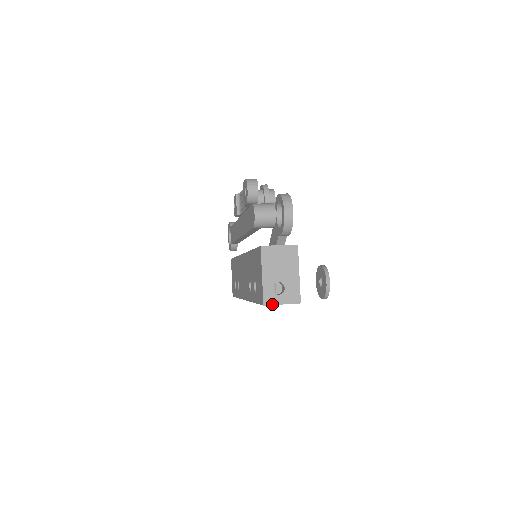
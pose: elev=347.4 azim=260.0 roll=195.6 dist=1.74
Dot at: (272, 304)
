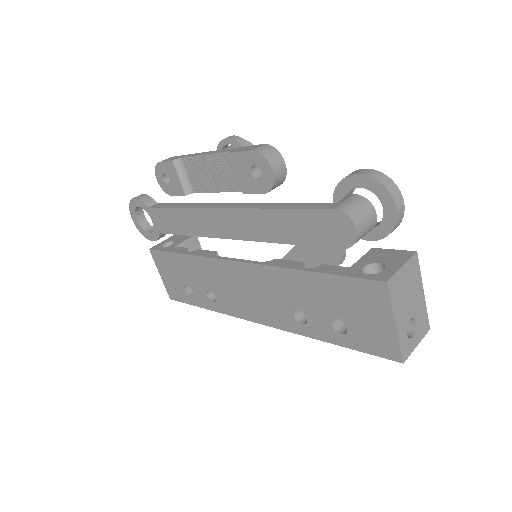
Dot at: (410, 354)
